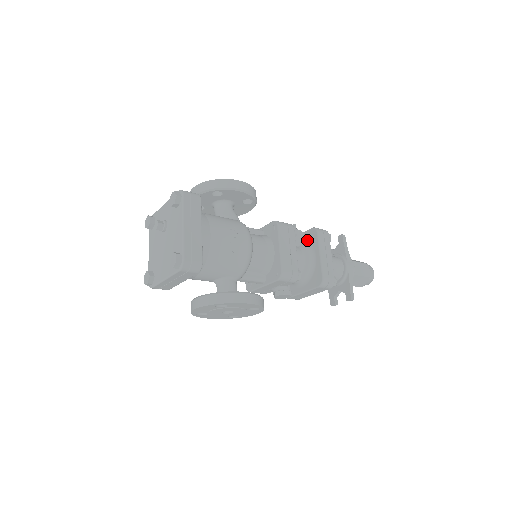
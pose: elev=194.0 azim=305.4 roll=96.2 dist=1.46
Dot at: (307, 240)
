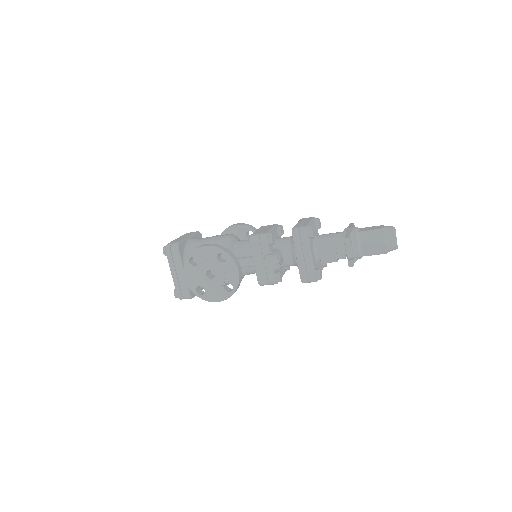
Dot at: occluded
